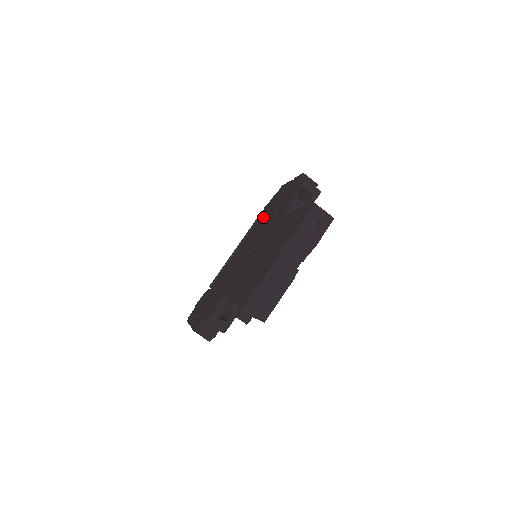
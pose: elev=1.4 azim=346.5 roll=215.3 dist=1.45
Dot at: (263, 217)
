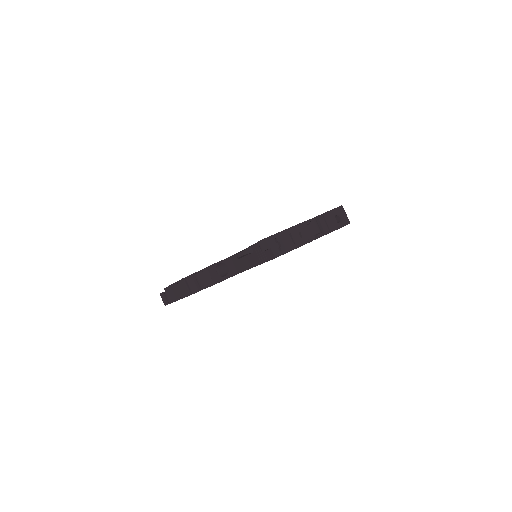
Dot at: occluded
